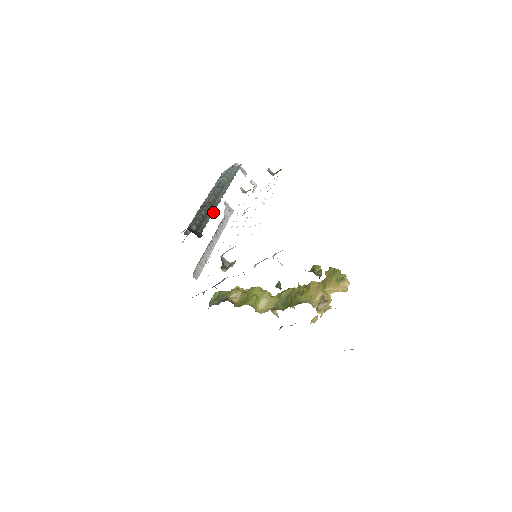
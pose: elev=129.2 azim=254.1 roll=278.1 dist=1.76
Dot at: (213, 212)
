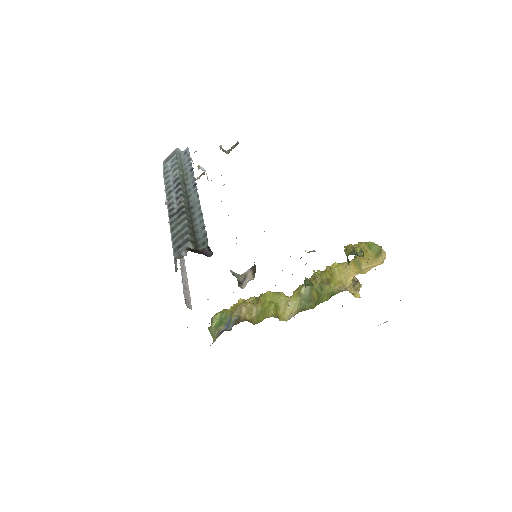
Dot at: (202, 218)
